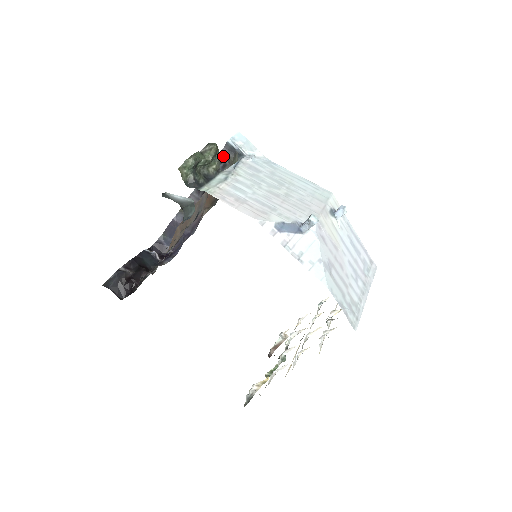
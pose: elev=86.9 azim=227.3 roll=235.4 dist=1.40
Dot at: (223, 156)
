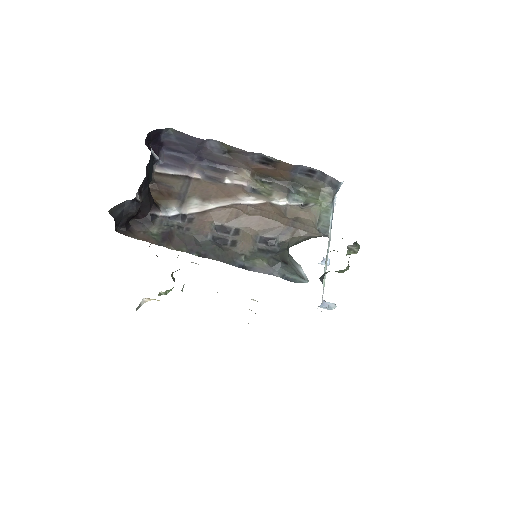
Dot at: (320, 174)
